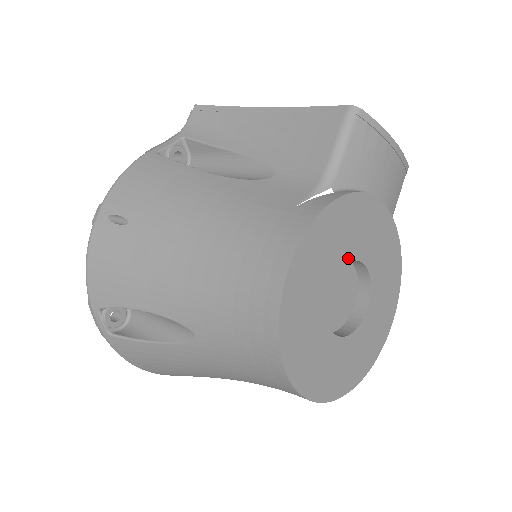
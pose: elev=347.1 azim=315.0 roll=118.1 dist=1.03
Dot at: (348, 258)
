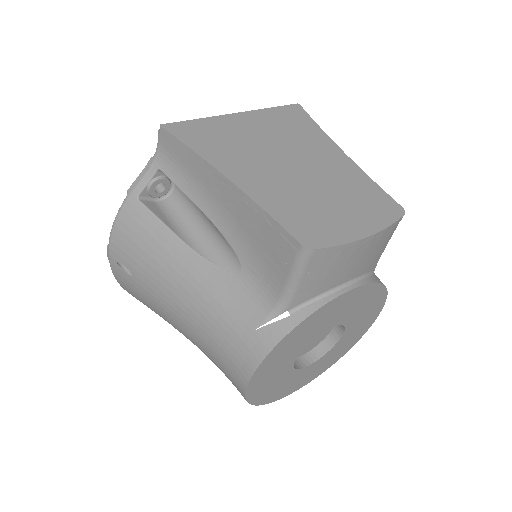
Dot at: (311, 339)
